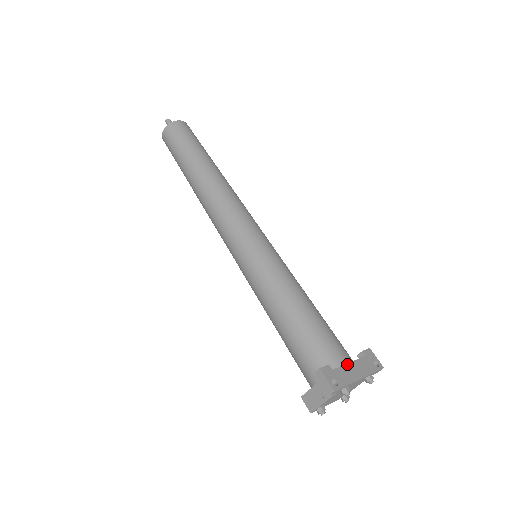
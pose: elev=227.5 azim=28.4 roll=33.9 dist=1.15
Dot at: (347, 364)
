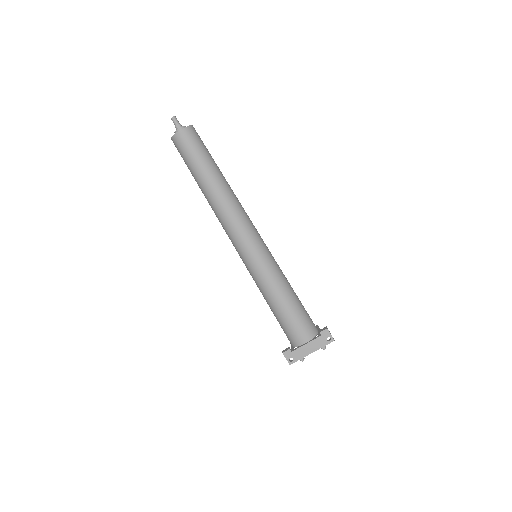
Dot at: (304, 345)
